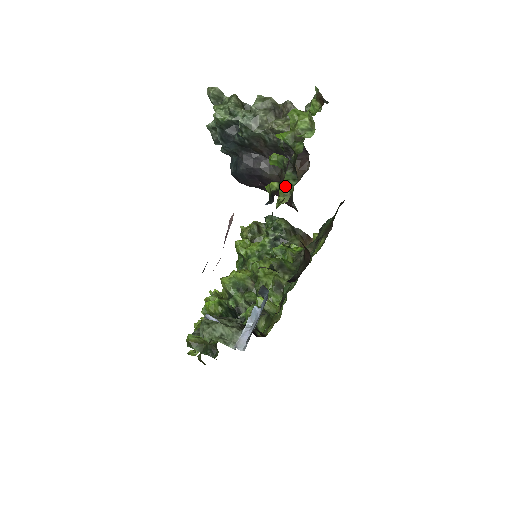
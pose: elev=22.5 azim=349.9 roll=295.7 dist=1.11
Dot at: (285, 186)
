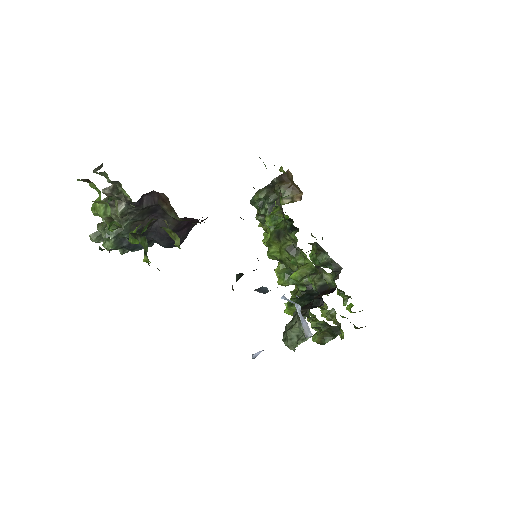
Dot at: occluded
